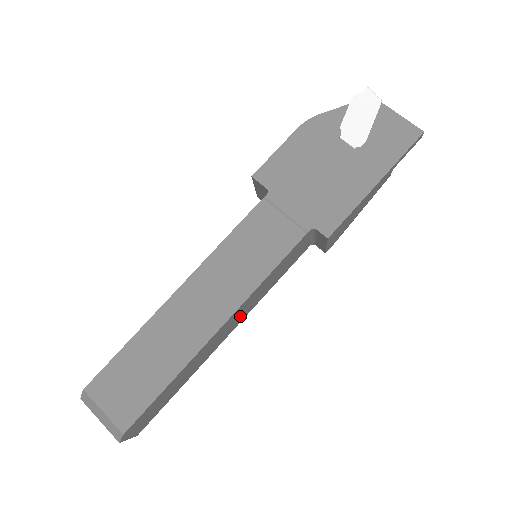
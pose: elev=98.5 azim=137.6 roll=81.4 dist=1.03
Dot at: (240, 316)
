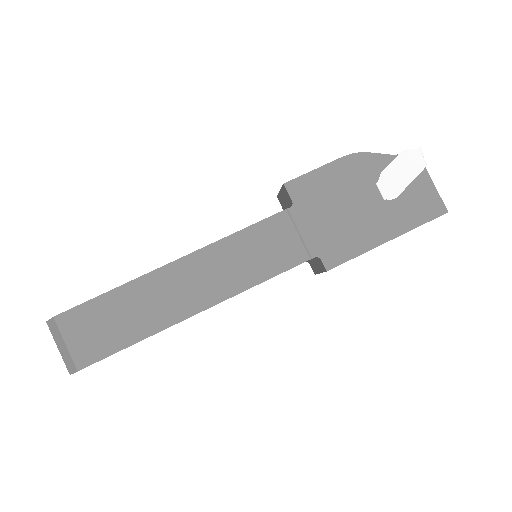
Dot at: occluded
